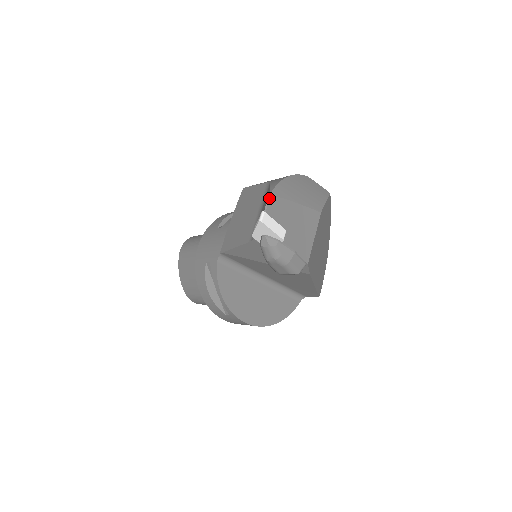
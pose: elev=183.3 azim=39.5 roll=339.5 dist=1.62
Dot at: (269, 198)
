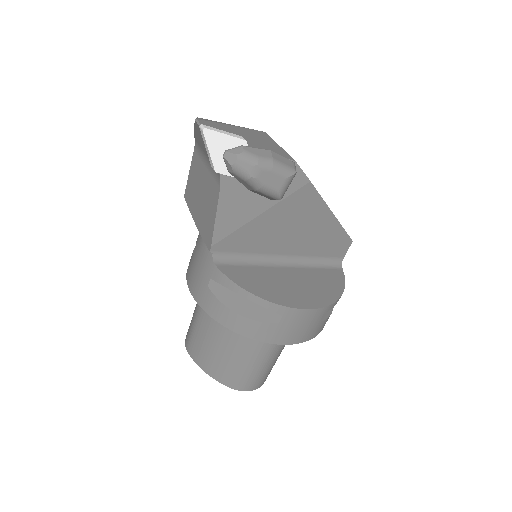
Dot at: (197, 121)
